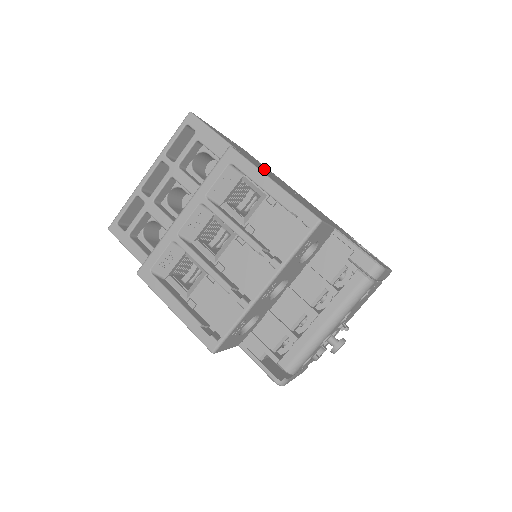
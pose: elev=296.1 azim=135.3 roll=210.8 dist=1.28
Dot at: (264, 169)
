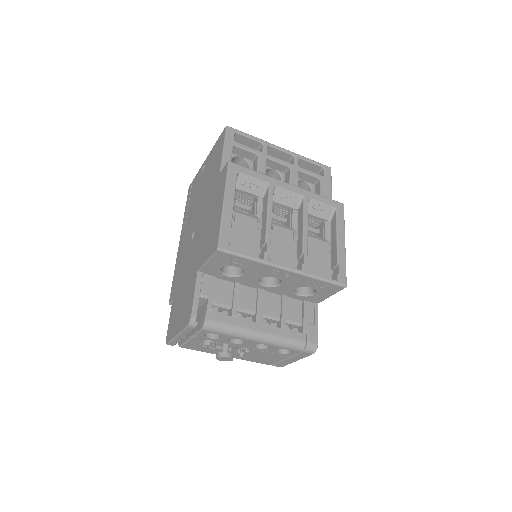
Dot at: occluded
